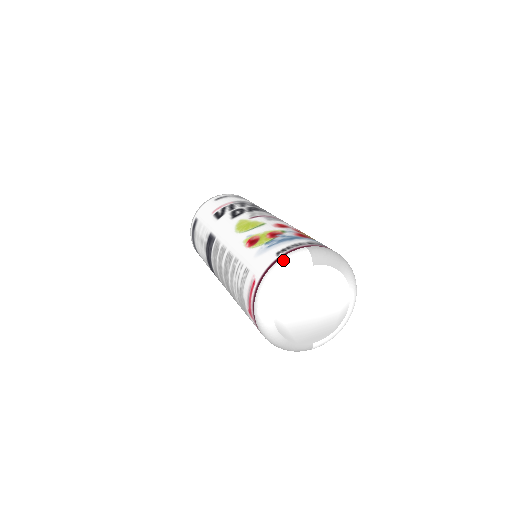
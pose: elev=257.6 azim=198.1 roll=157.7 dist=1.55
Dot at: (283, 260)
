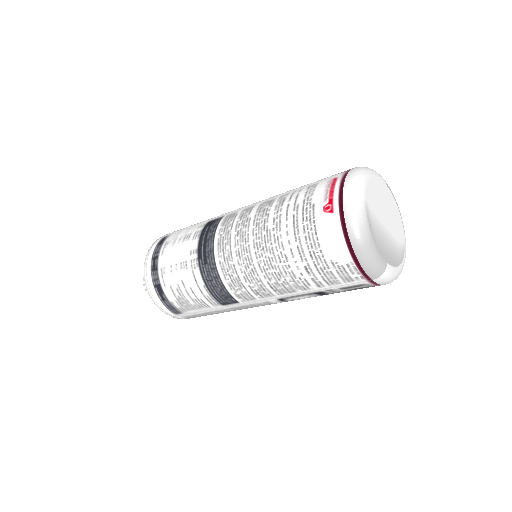
Dot at: occluded
